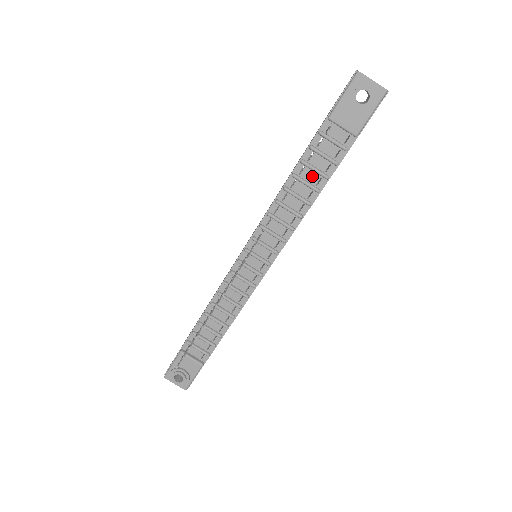
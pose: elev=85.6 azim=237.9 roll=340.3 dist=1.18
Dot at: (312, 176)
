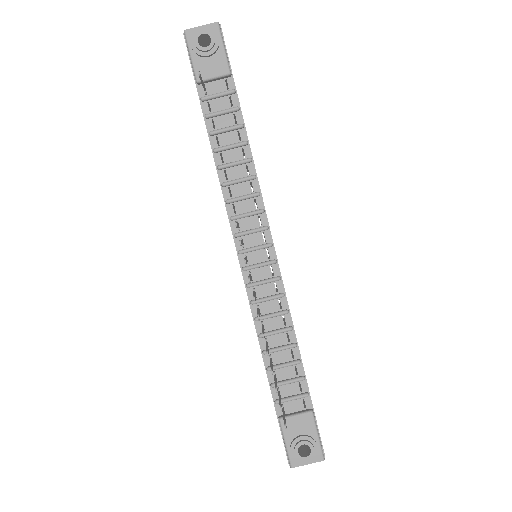
Dot at: (230, 137)
